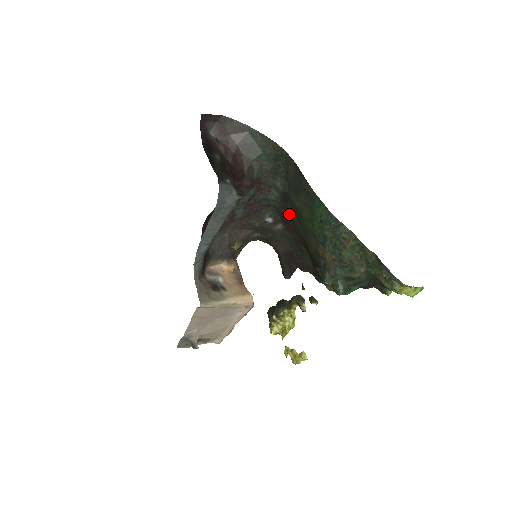
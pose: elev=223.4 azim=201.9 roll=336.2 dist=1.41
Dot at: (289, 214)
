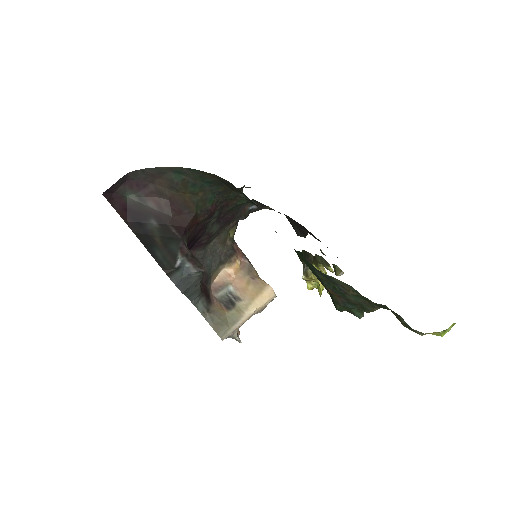
Dot at: occluded
